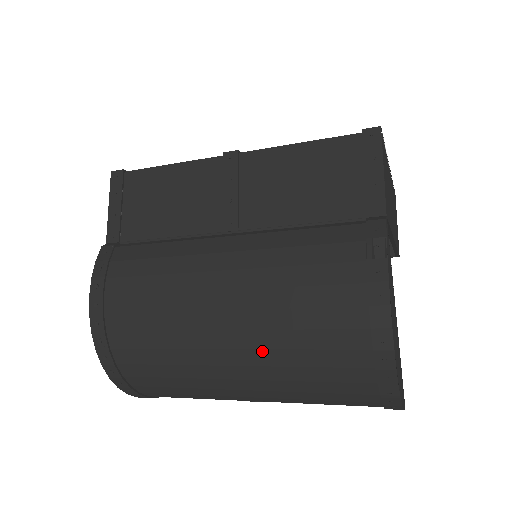
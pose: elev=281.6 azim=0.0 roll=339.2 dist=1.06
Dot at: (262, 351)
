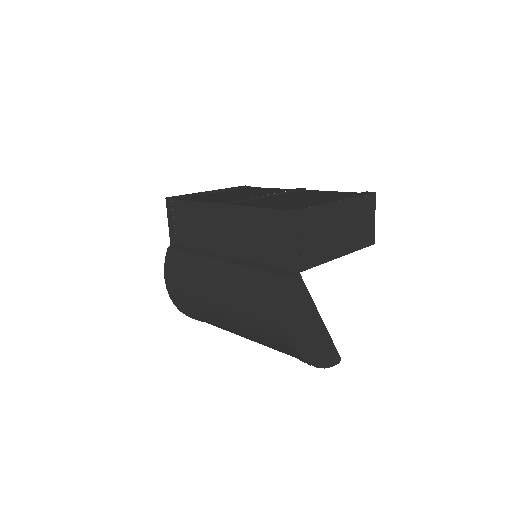
Dot at: (244, 331)
